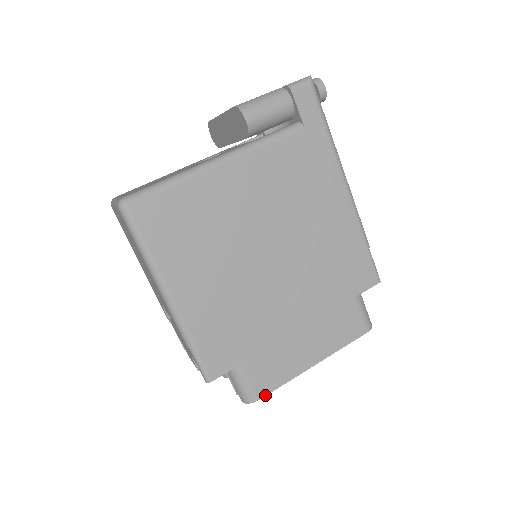
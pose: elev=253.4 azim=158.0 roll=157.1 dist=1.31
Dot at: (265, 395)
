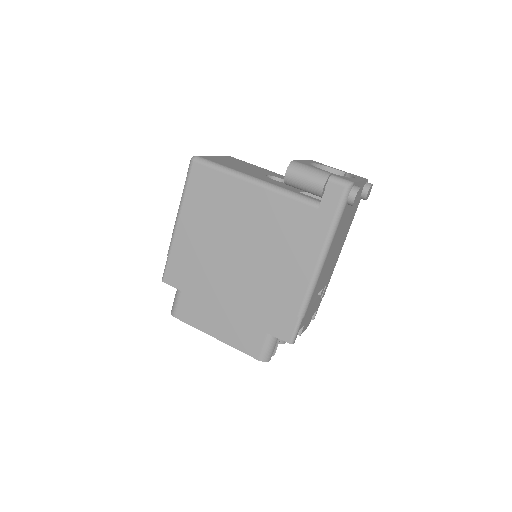
Dot at: (180, 319)
